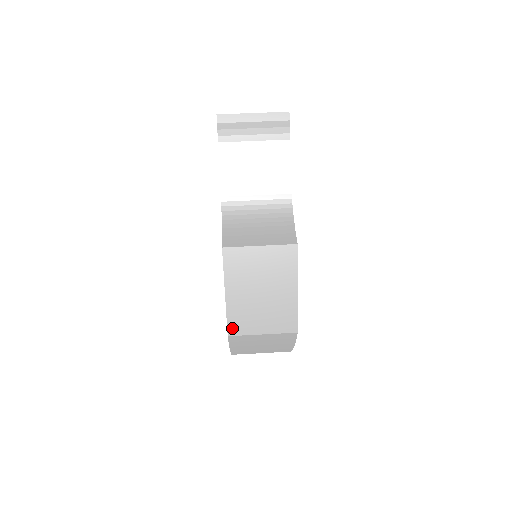
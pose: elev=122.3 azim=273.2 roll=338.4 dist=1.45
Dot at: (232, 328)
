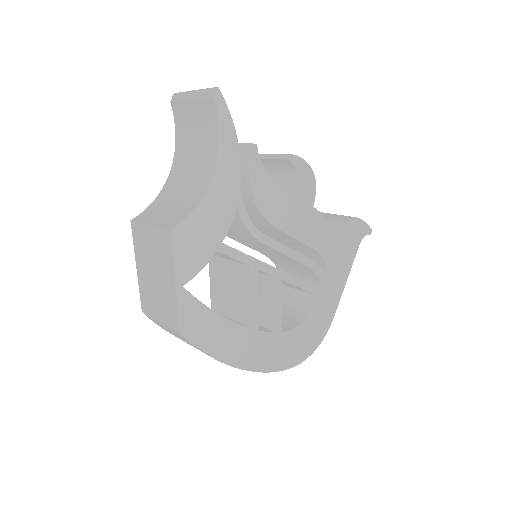
Dot at: (143, 305)
